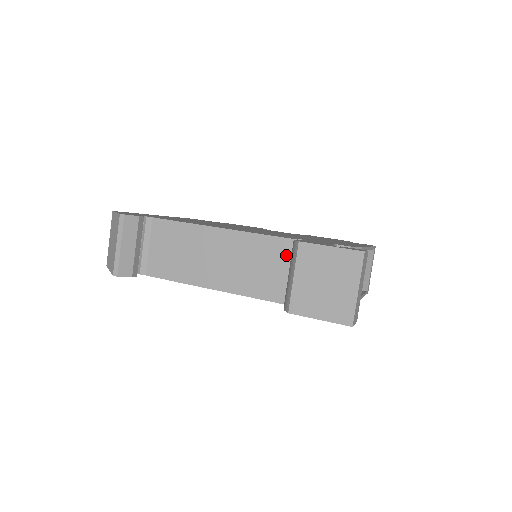
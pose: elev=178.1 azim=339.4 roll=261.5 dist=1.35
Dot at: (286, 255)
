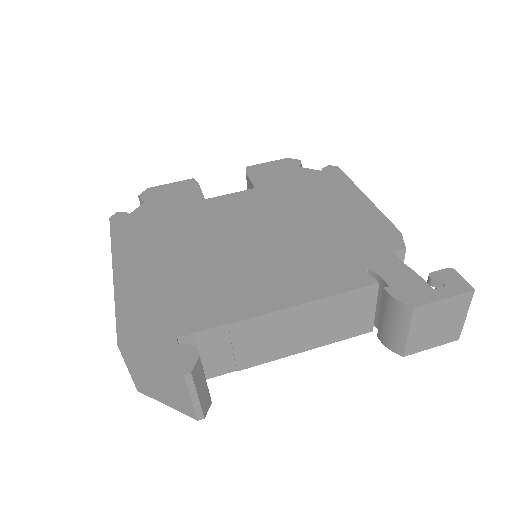
Dot at: (369, 299)
